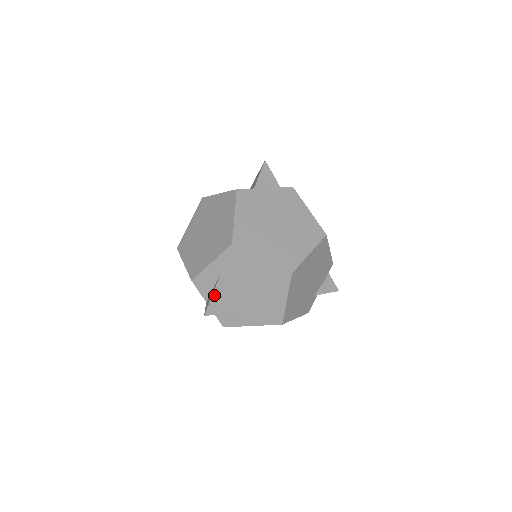
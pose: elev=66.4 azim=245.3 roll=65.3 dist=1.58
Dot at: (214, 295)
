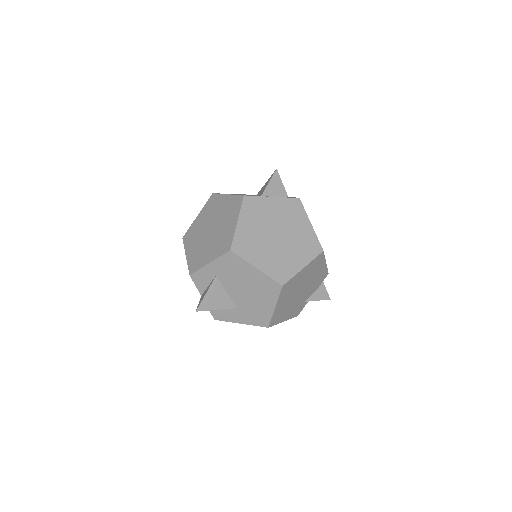
Dot at: (208, 293)
